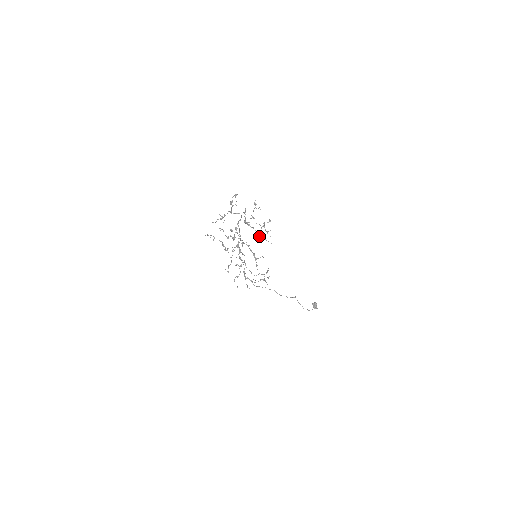
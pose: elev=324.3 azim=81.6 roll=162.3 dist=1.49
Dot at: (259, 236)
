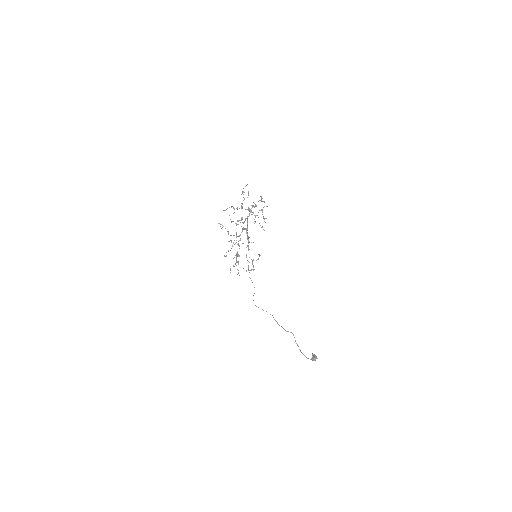
Dot at: occluded
